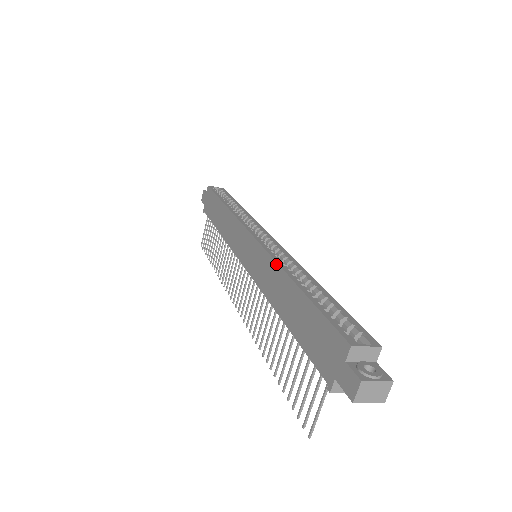
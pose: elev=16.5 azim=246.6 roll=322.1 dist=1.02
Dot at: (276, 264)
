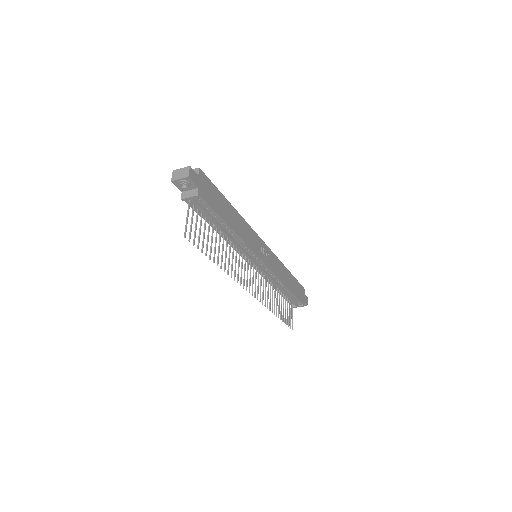
Dot at: occluded
